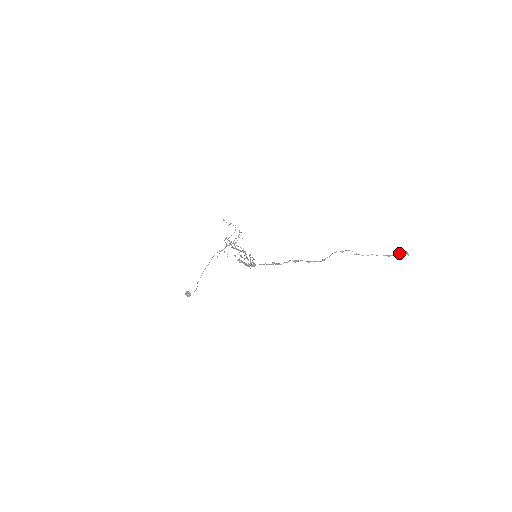
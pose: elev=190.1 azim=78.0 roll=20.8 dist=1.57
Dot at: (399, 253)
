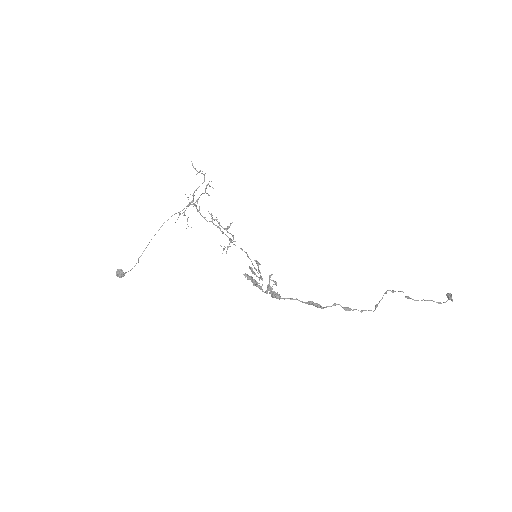
Dot at: (448, 299)
